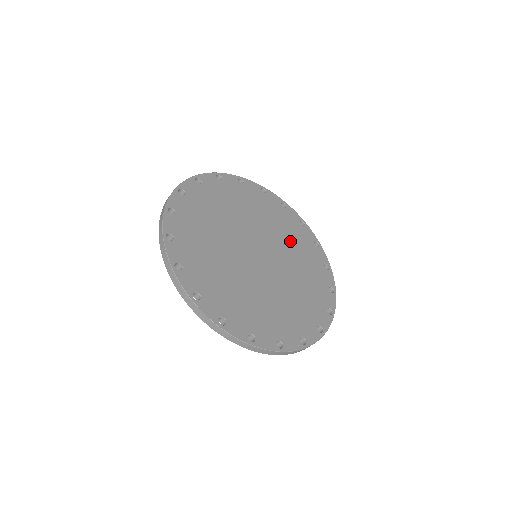
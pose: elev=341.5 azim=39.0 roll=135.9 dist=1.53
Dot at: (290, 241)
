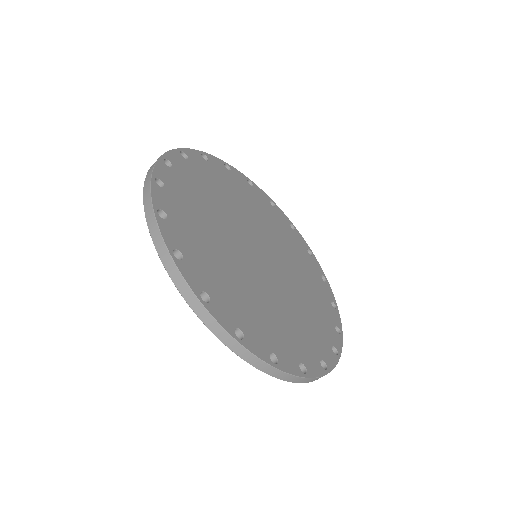
Dot at: (274, 228)
